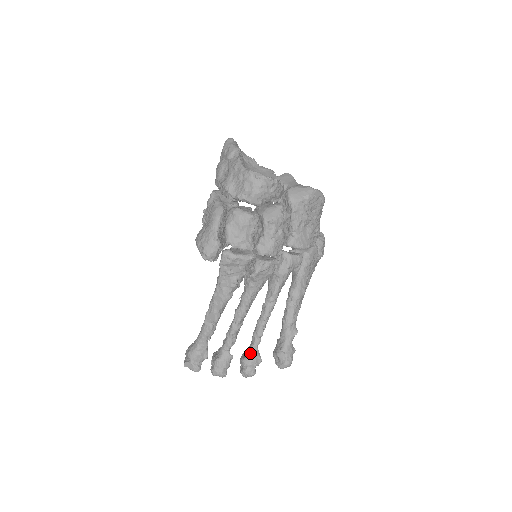
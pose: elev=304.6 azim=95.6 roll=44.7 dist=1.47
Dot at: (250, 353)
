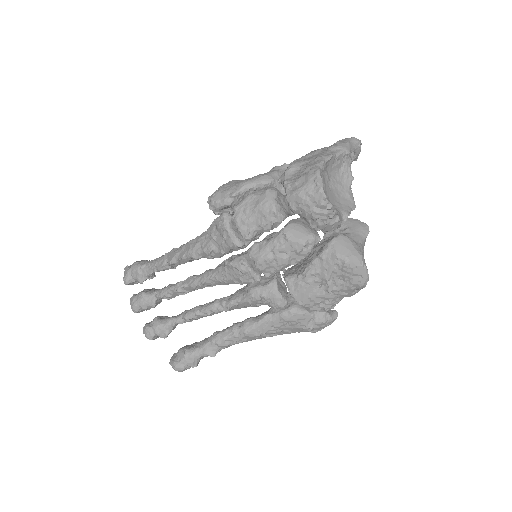
Dot at: (165, 320)
